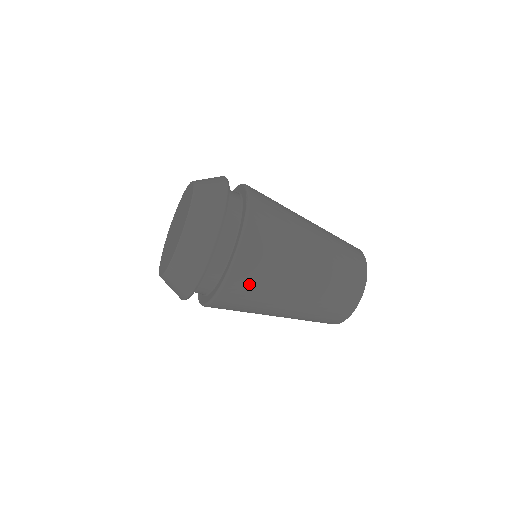
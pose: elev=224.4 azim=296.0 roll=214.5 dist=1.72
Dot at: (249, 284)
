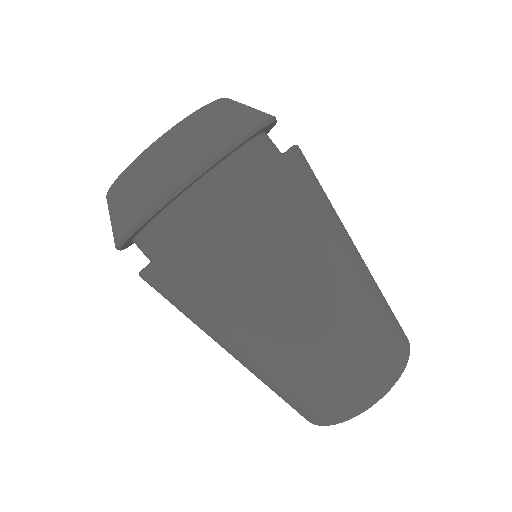
Dot at: (311, 186)
